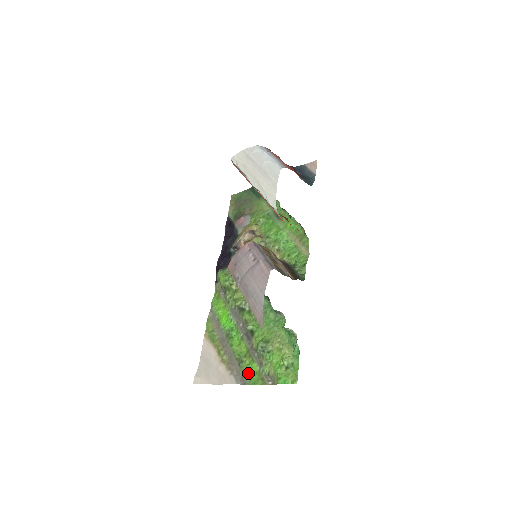
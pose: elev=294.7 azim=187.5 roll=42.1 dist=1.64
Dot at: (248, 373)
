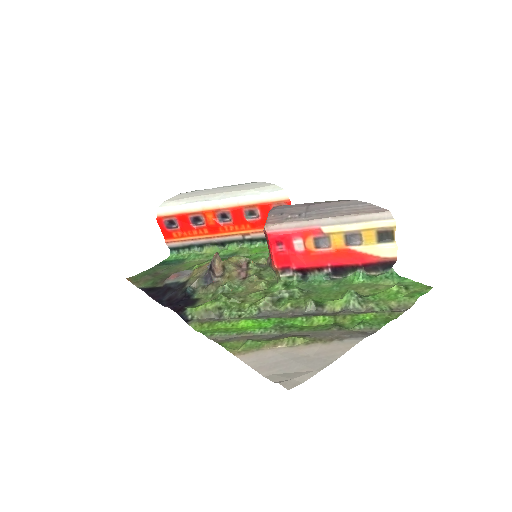
Dot at: (366, 322)
